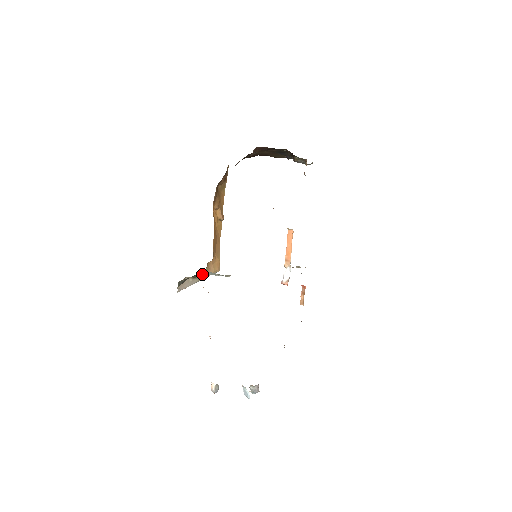
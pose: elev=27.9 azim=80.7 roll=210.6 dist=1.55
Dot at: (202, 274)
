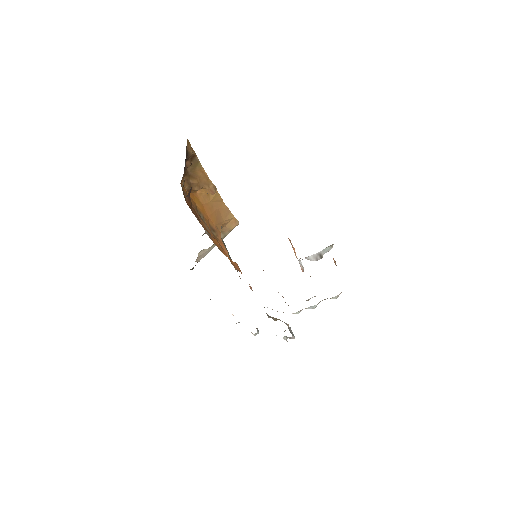
Dot at: occluded
